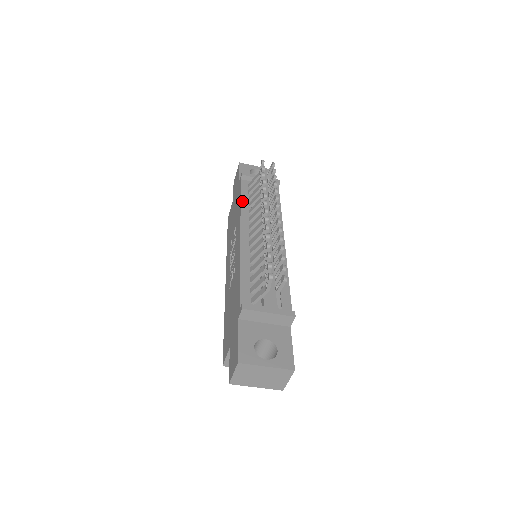
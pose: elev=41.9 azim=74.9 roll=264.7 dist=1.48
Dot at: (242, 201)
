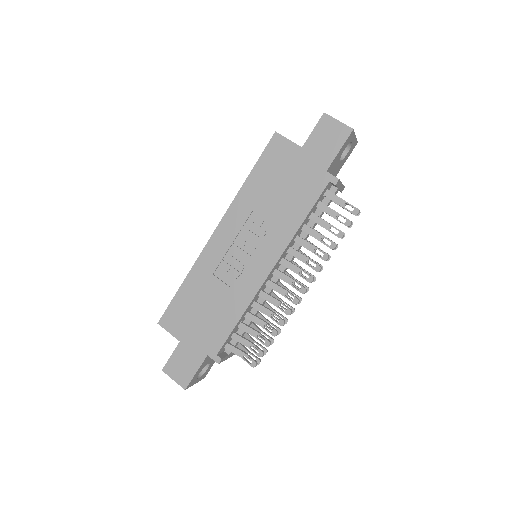
Dot at: (304, 222)
